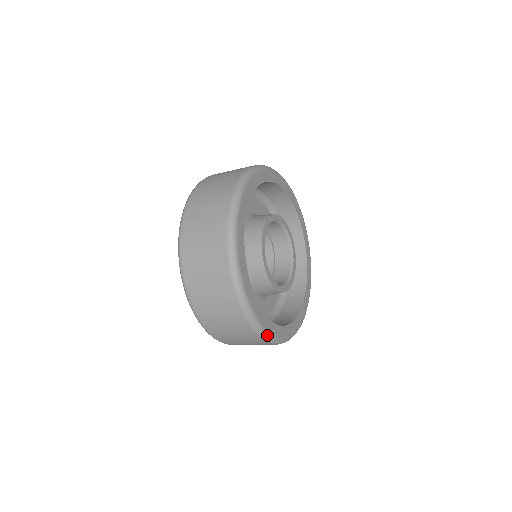
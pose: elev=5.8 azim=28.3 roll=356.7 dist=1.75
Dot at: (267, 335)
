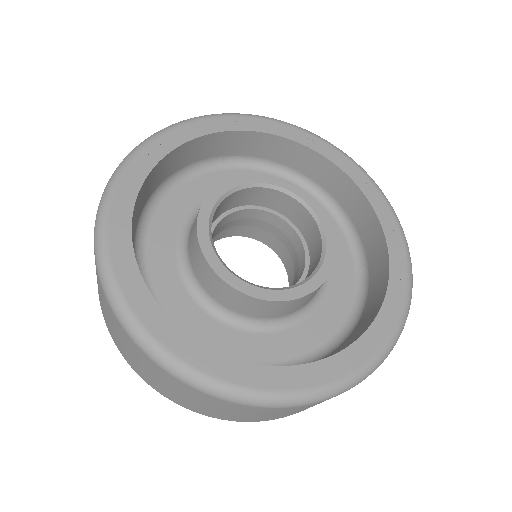
Dot at: (205, 381)
